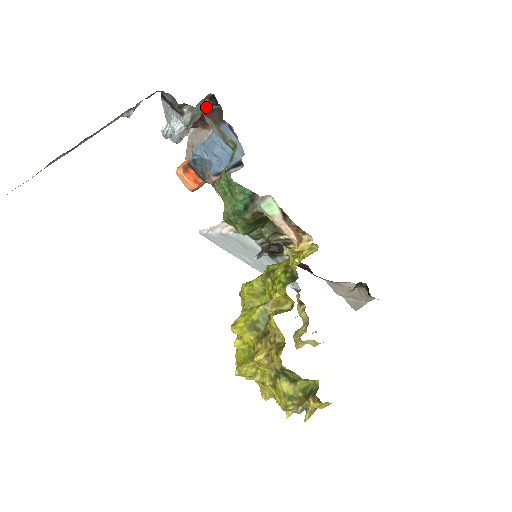
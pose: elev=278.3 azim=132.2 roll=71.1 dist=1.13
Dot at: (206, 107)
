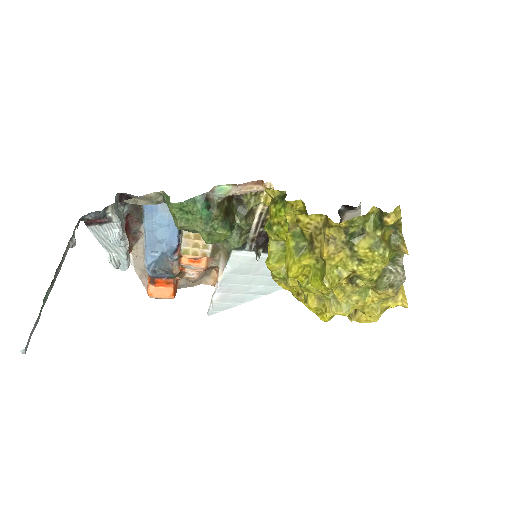
Dot at: (123, 210)
